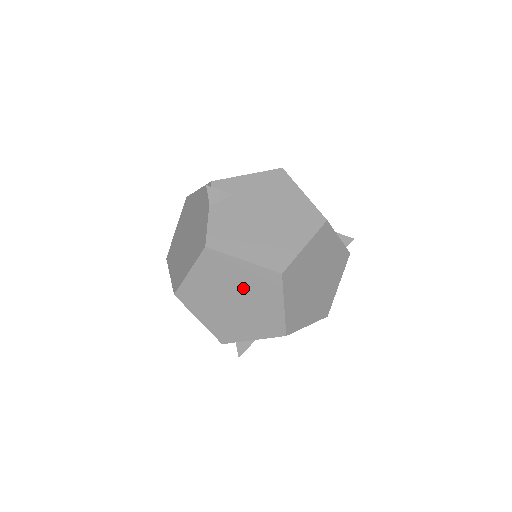
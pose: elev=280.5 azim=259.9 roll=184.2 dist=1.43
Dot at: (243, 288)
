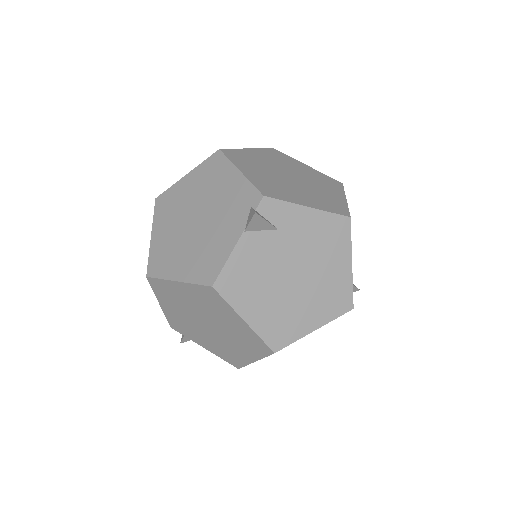
Dot at: (226, 328)
